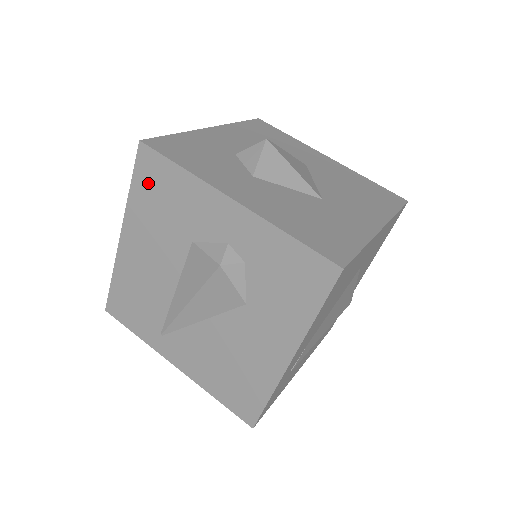
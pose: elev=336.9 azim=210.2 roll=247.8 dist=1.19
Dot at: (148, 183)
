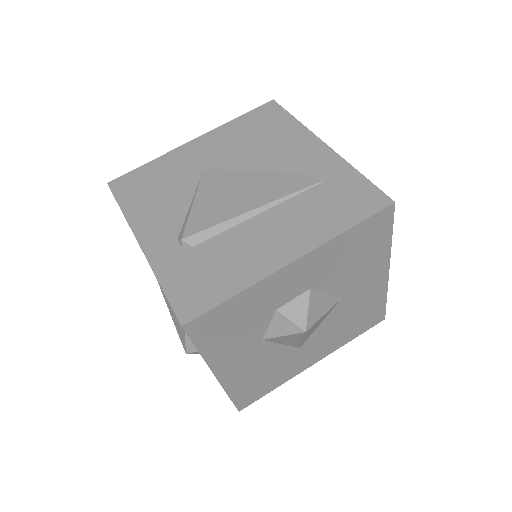
Dot at: occluded
